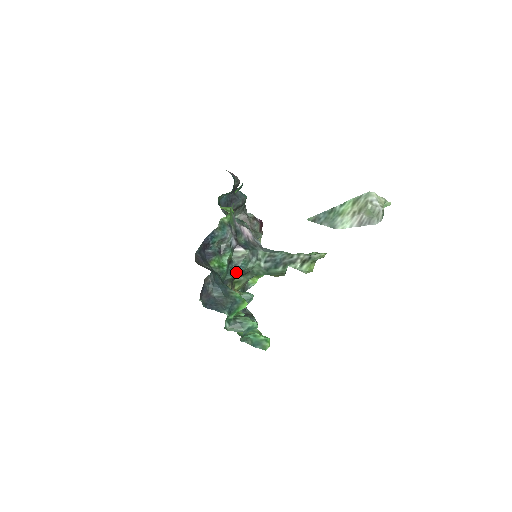
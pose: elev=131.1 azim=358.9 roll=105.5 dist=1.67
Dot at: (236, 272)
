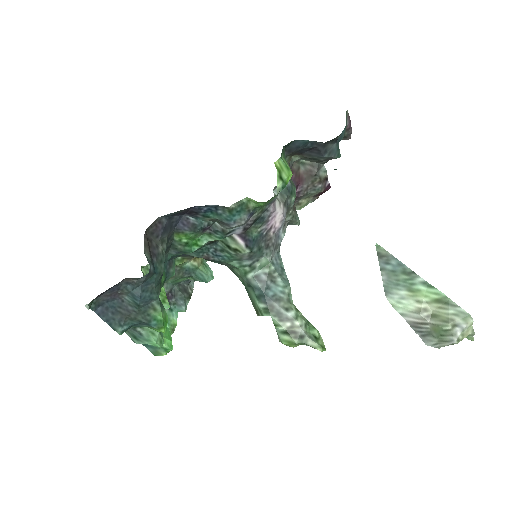
Dot at: (209, 256)
